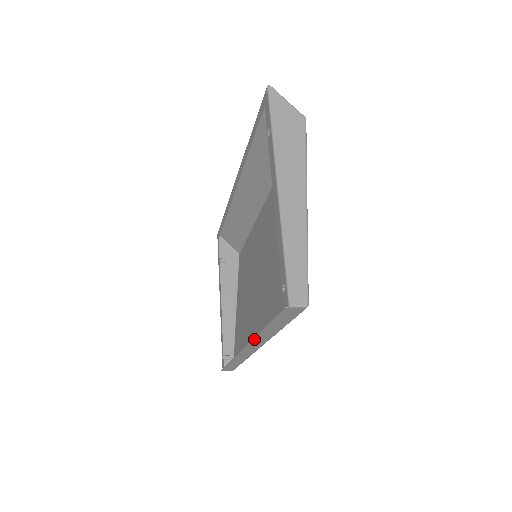
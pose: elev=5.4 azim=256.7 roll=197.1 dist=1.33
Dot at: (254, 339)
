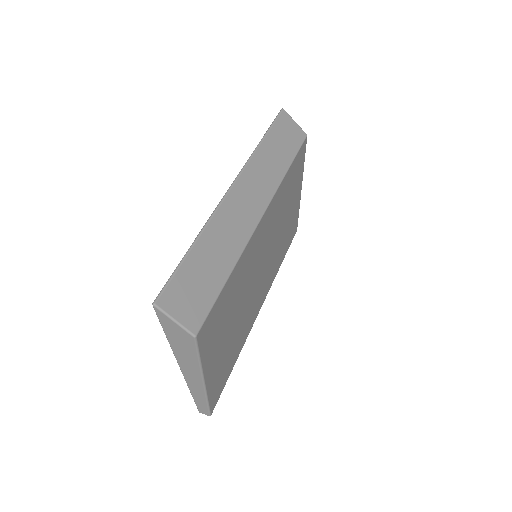
Dot at: occluded
